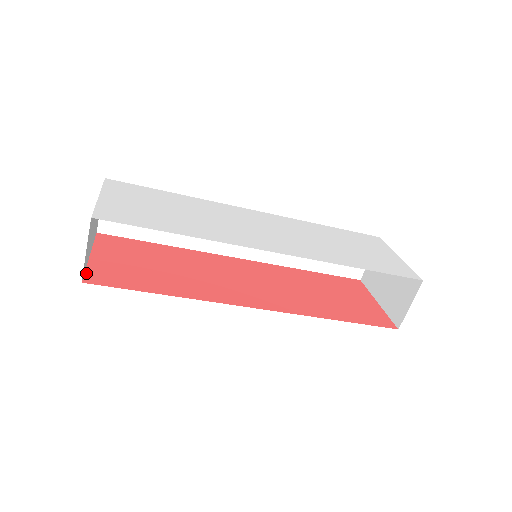
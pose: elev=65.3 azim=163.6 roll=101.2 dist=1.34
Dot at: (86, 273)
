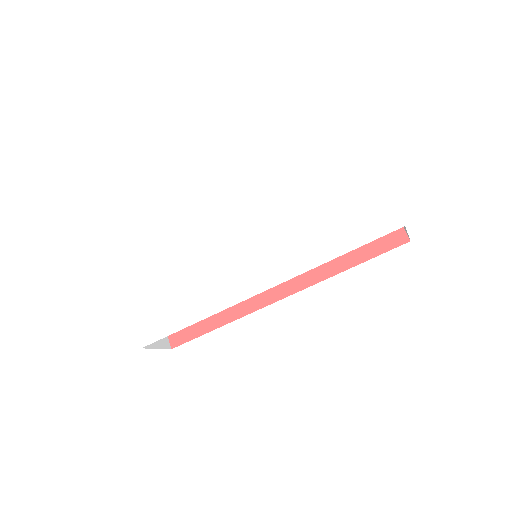
Dot at: (169, 337)
